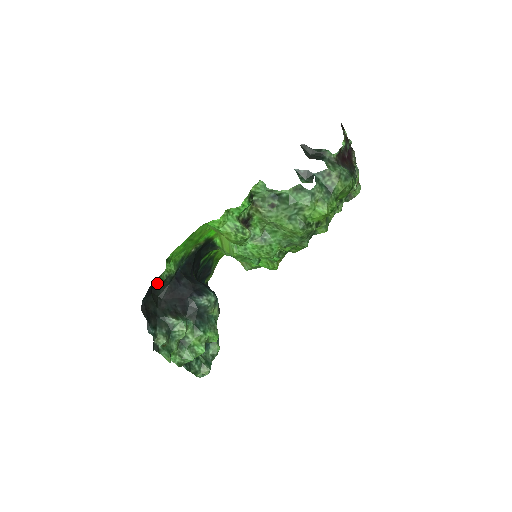
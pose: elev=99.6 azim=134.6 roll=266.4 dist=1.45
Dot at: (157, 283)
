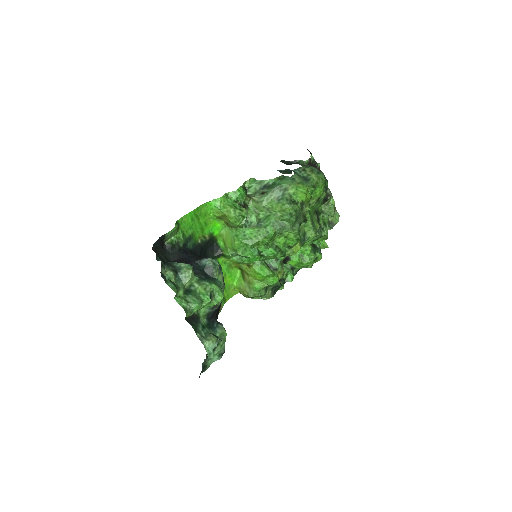
Dot at: (167, 246)
